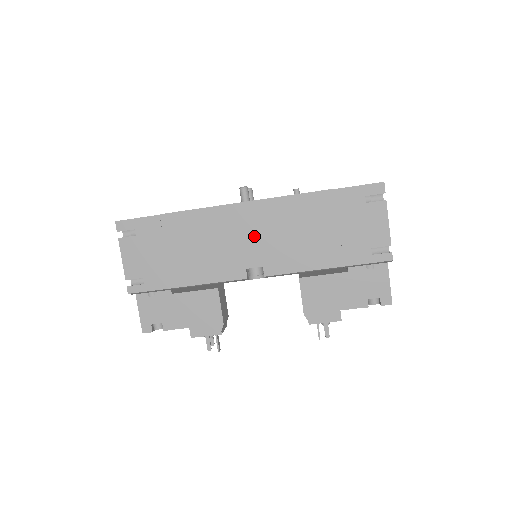
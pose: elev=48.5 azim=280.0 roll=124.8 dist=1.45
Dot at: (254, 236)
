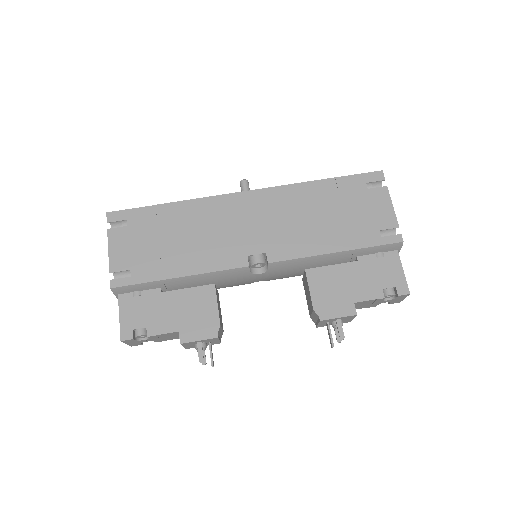
Dot at: (256, 222)
